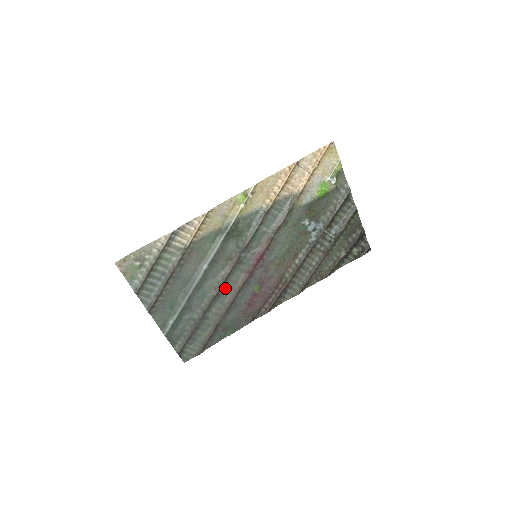
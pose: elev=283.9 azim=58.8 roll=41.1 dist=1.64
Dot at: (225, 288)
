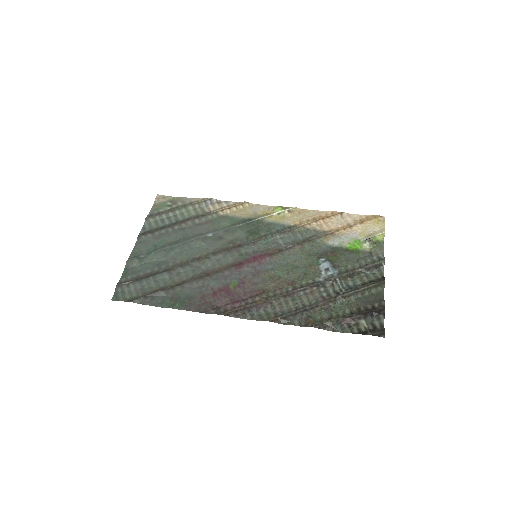
Dot at: (208, 262)
